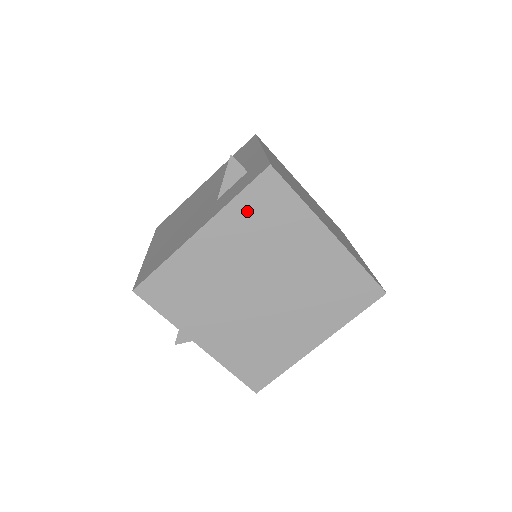
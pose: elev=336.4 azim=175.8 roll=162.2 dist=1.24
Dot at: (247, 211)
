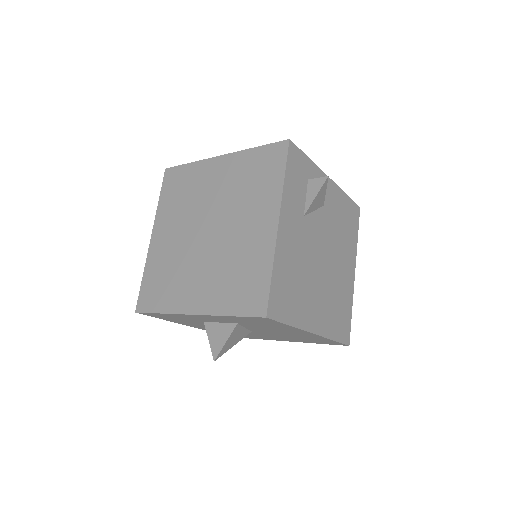
Dot at: (168, 200)
